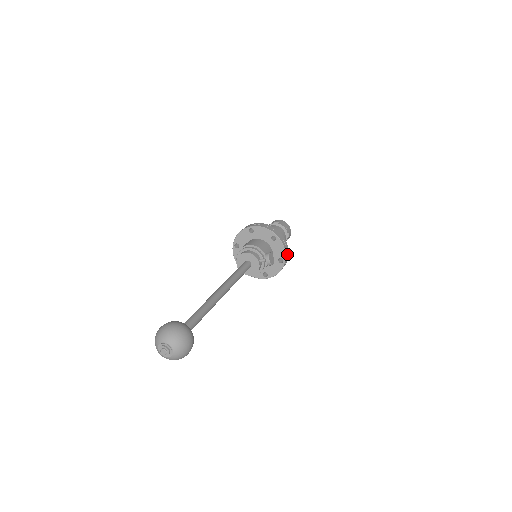
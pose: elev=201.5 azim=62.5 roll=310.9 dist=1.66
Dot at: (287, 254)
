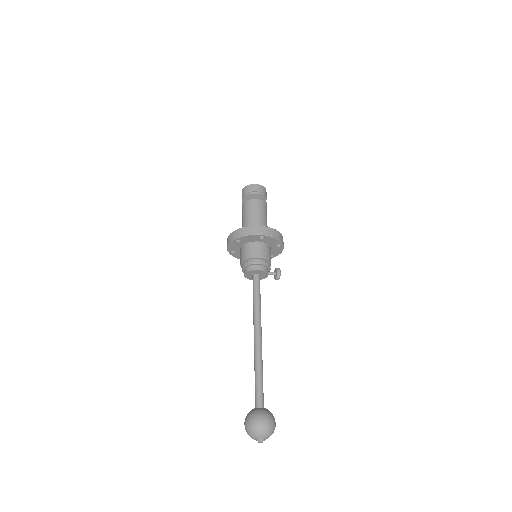
Dot at: occluded
